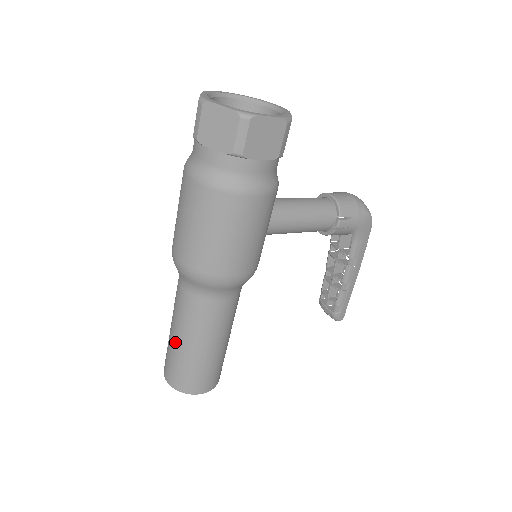
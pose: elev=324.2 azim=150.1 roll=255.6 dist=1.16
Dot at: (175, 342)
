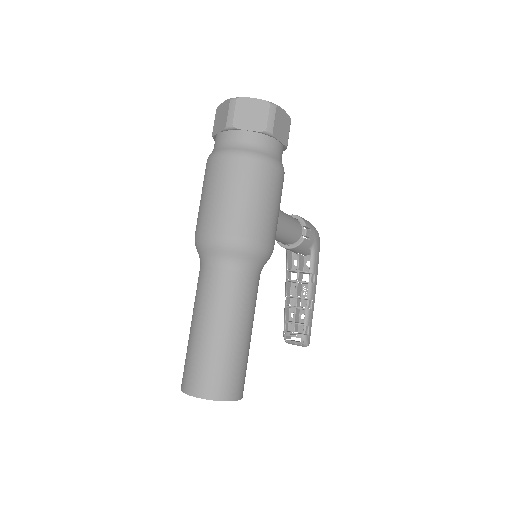
Dot at: (208, 336)
